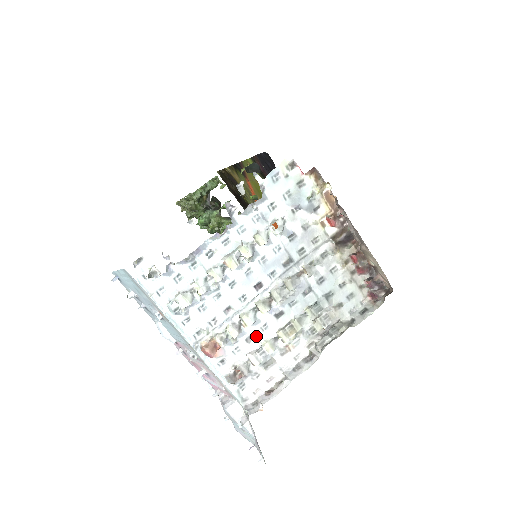
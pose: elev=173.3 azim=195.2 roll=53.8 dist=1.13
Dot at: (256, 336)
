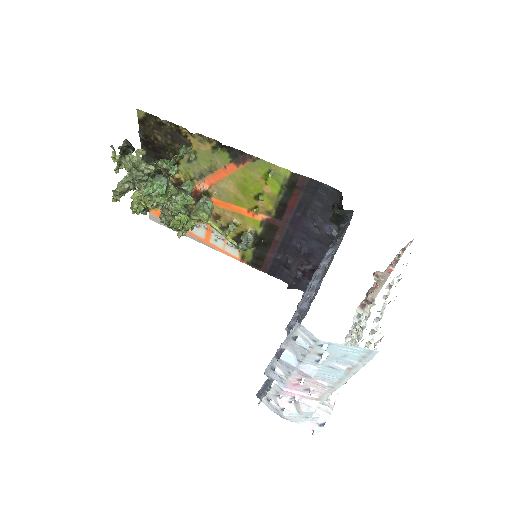
Dot at: occluded
